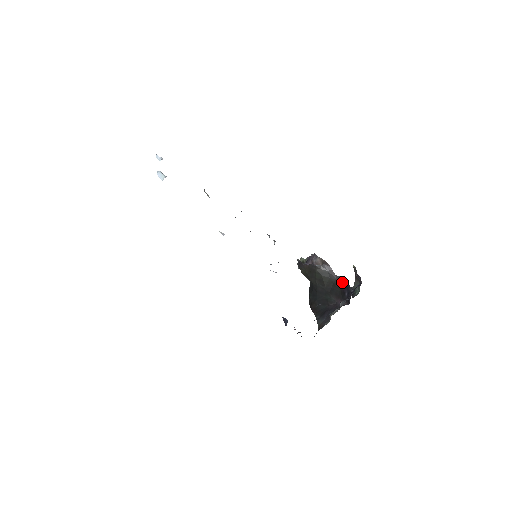
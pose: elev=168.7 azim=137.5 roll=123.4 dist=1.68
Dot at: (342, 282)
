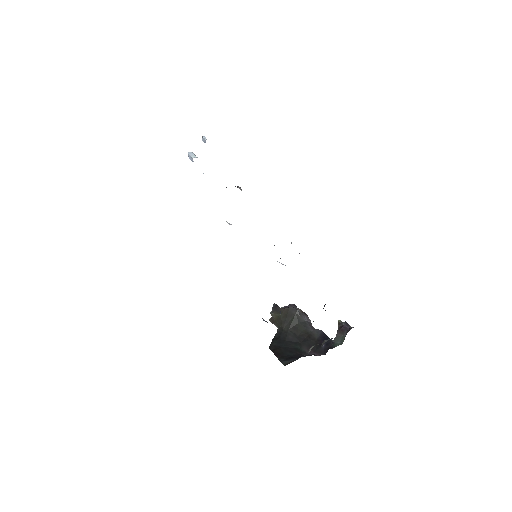
Dot at: (320, 335)
